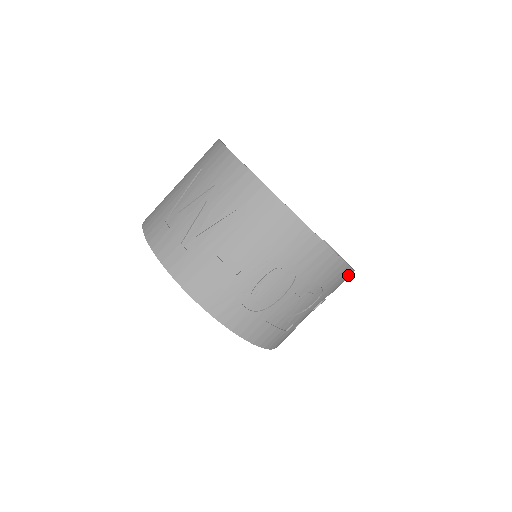
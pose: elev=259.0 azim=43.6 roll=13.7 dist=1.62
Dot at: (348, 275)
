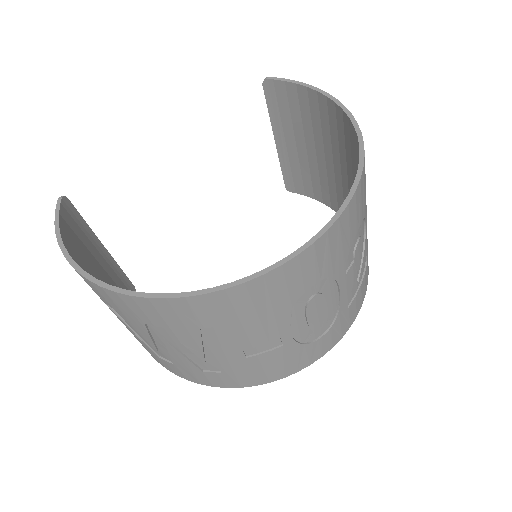
Dot at: occluded
